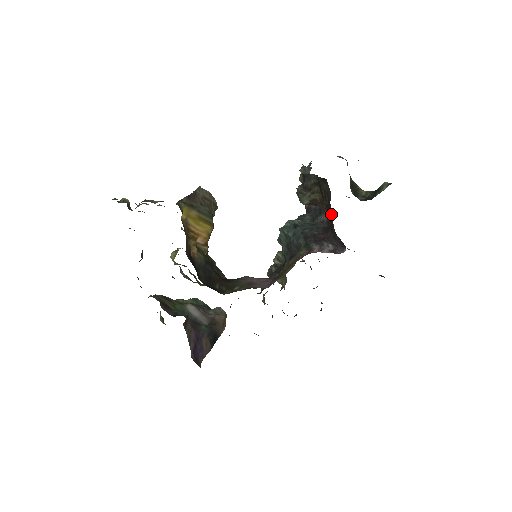
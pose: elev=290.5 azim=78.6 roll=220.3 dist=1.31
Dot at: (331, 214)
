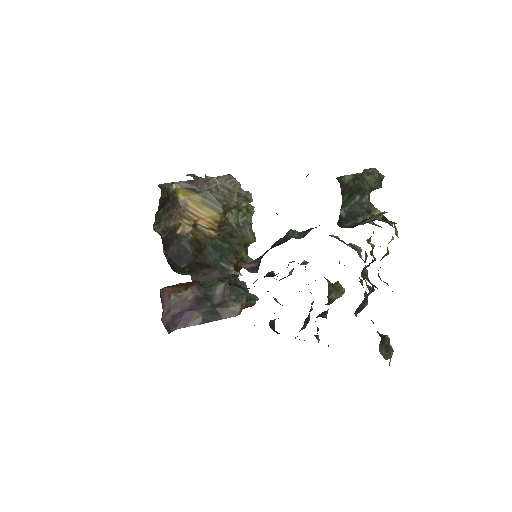
Dot at: occluded
